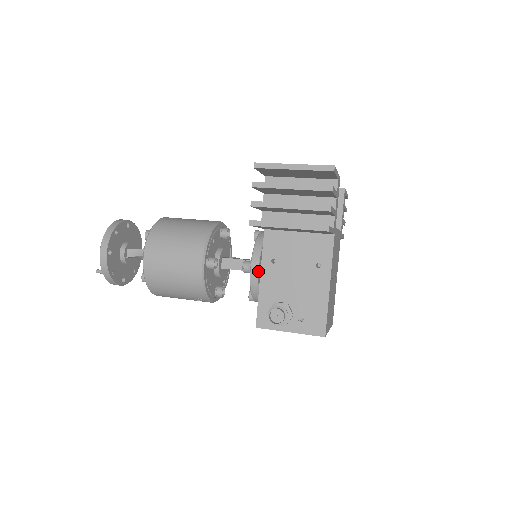
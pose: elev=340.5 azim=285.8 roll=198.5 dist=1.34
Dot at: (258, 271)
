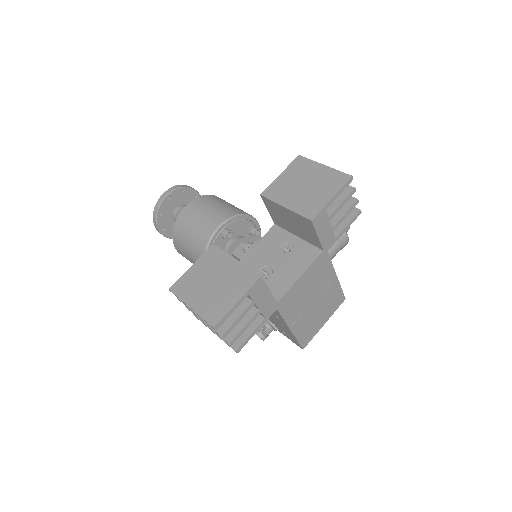
Dot at: occluded
